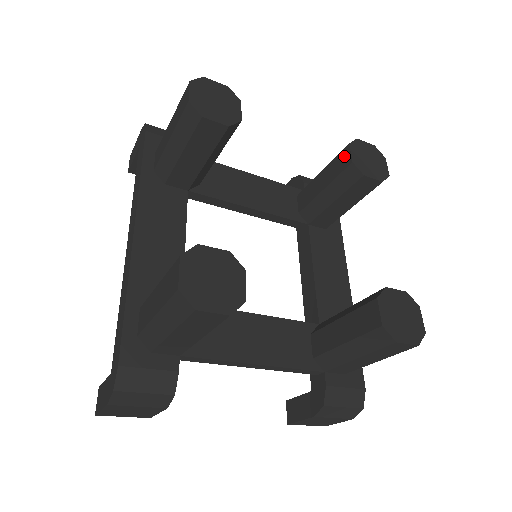
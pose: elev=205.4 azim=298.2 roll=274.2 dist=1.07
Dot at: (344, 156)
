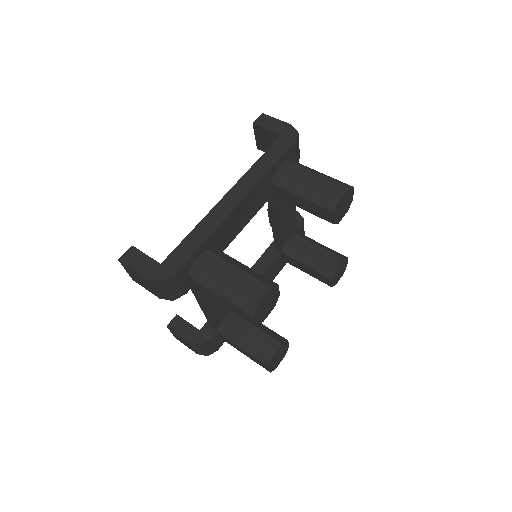
Dot at: (336, 260)
